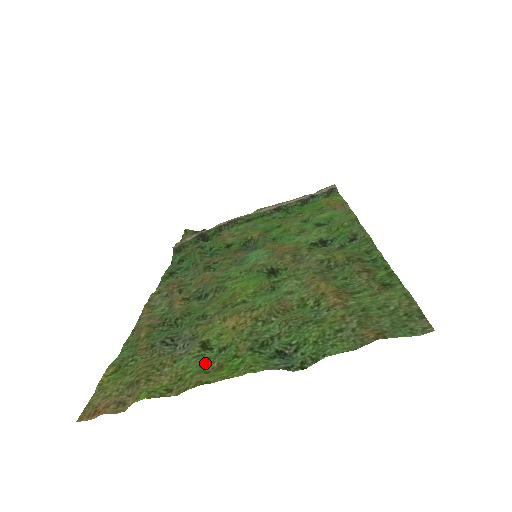
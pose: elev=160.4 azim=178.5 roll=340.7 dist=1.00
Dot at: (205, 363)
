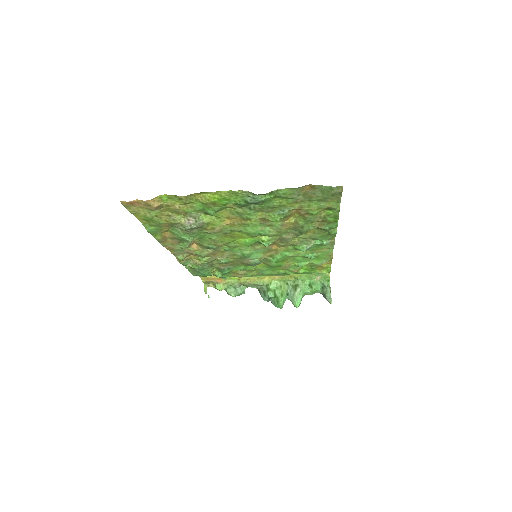
Dot at: (205, 207)
